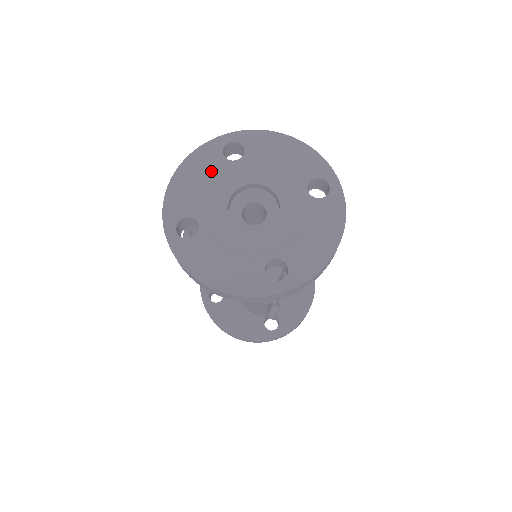
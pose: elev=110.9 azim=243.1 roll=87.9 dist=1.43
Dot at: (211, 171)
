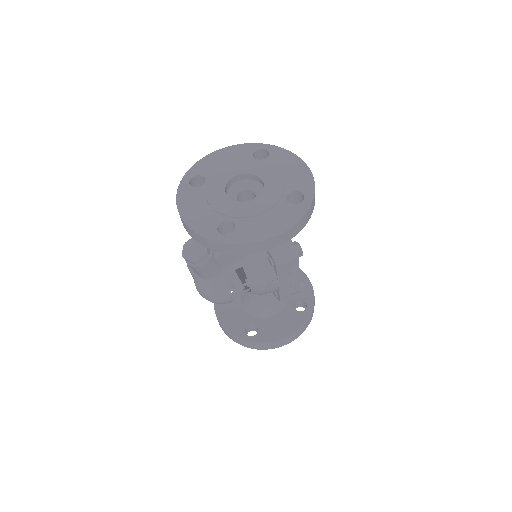
Dot at: (199, 198)
